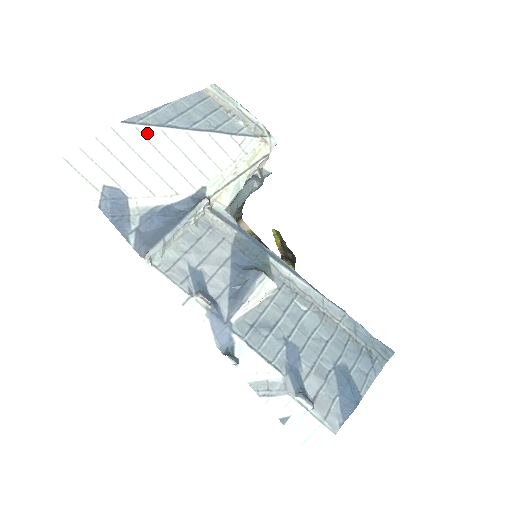
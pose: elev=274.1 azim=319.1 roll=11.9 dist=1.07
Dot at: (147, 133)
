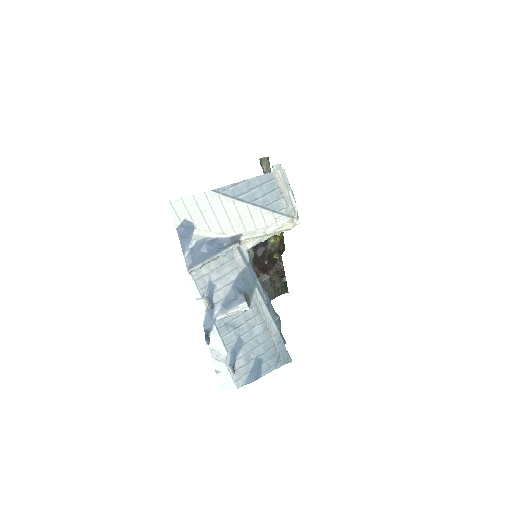
Dot at: (224, 199)
